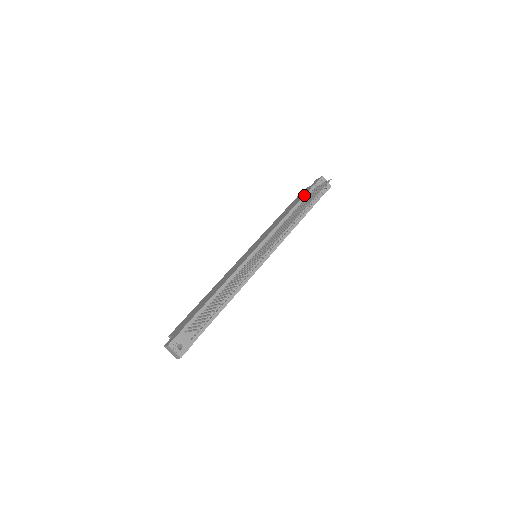
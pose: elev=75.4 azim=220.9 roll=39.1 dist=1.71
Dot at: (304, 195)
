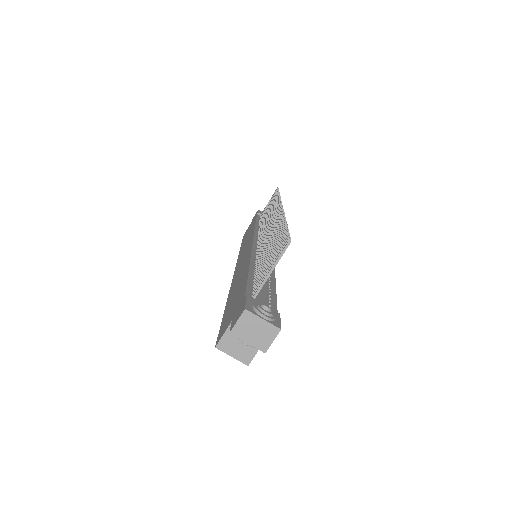
Dot at: (256, 217)
